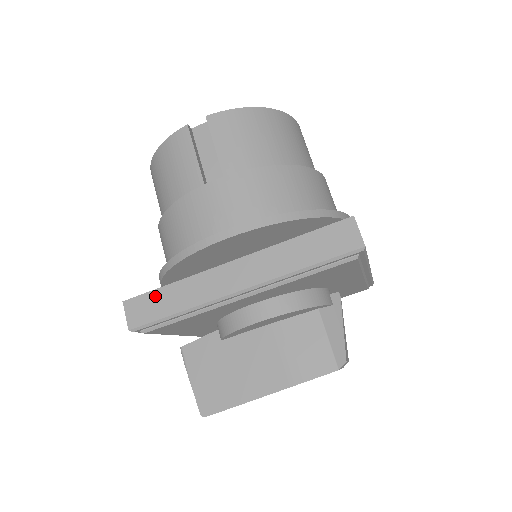
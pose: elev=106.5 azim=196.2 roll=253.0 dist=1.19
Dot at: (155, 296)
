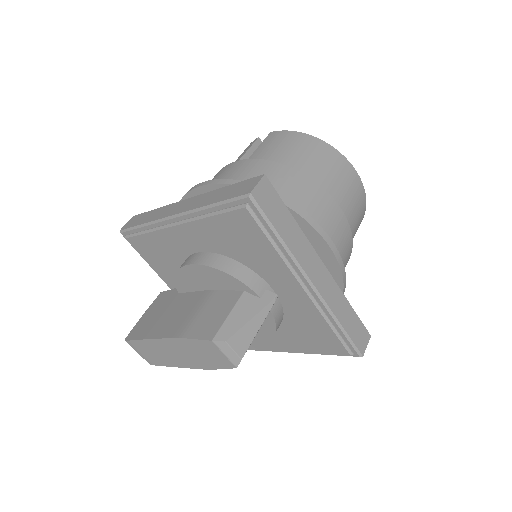
Dot at: (145, 214)
